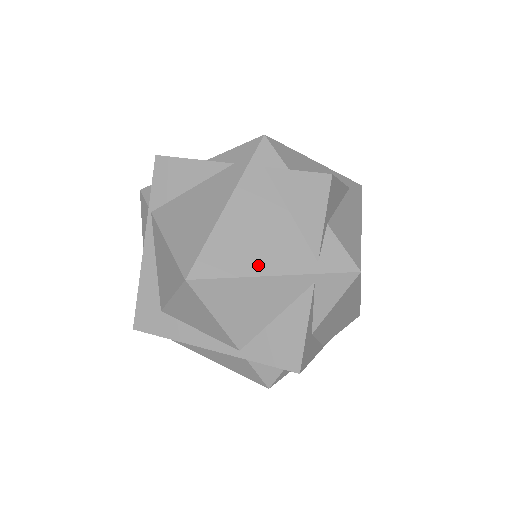
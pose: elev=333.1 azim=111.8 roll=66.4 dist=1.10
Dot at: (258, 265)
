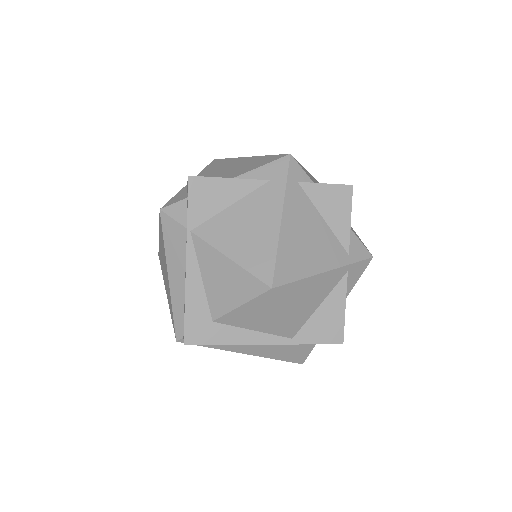
Dot at: (315, 265)
